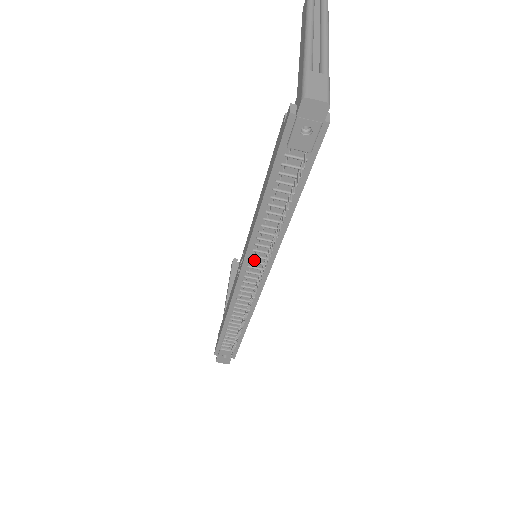
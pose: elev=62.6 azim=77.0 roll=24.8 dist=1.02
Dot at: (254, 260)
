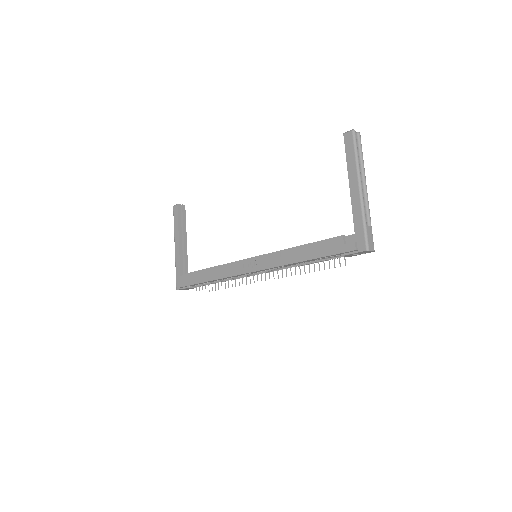
Dot at: (268, 270)
